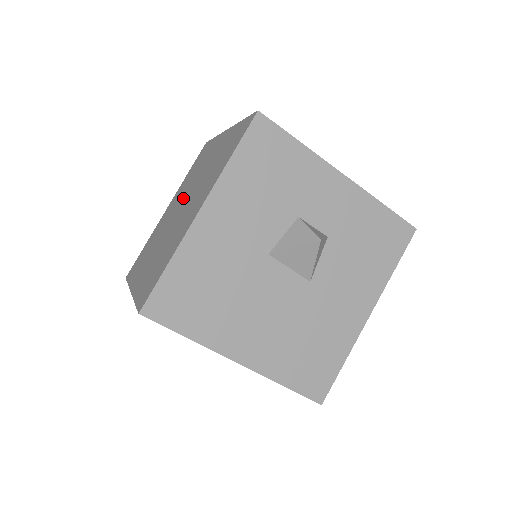
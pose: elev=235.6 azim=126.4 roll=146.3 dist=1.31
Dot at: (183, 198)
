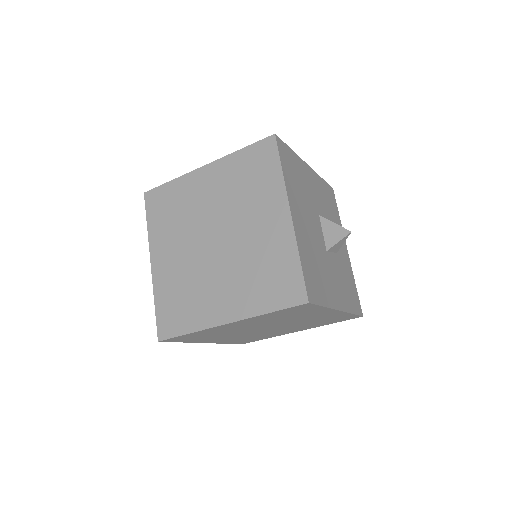
Dot at: occluded
